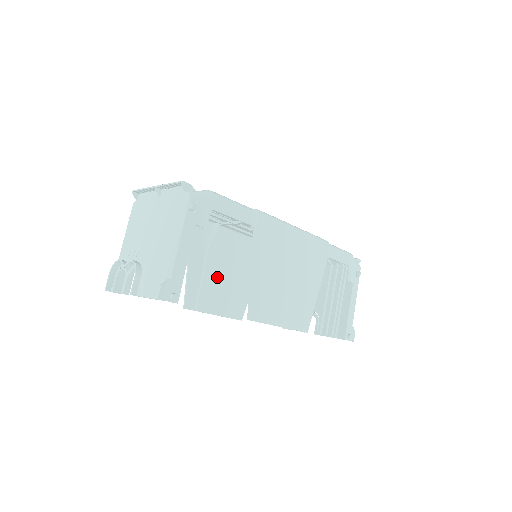
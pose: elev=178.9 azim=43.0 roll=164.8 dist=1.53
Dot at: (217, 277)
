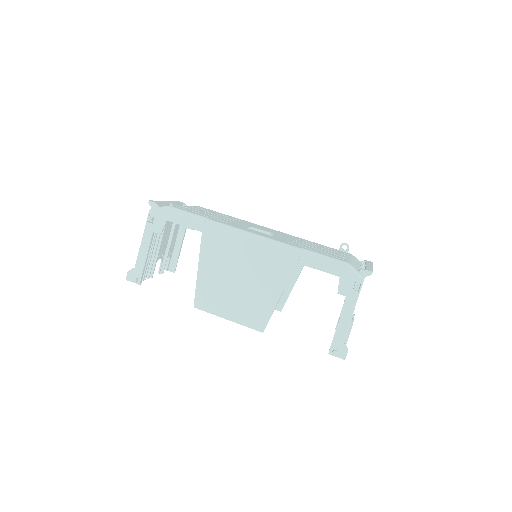
Dot at: occluded
